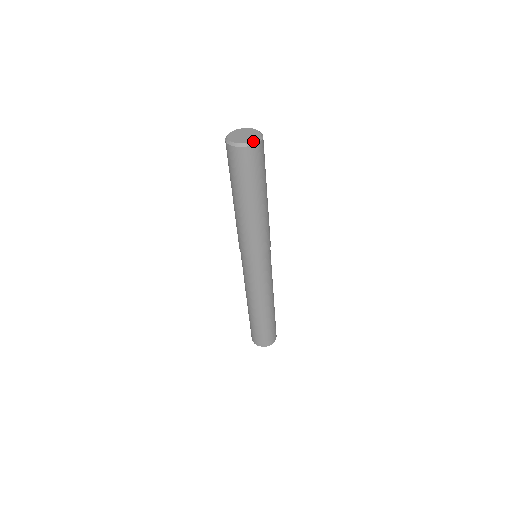
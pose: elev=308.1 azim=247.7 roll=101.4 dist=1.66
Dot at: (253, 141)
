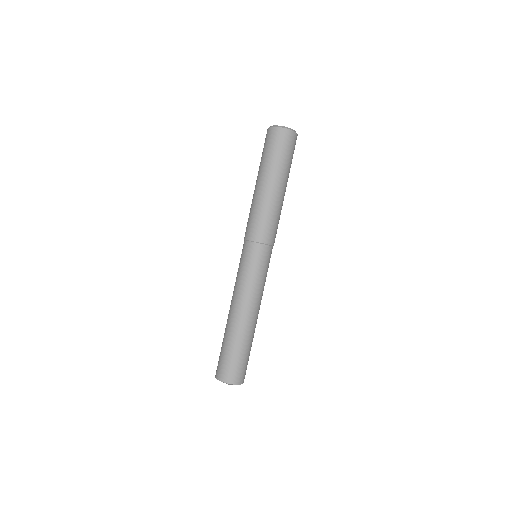
Dot at: (286, 127)
